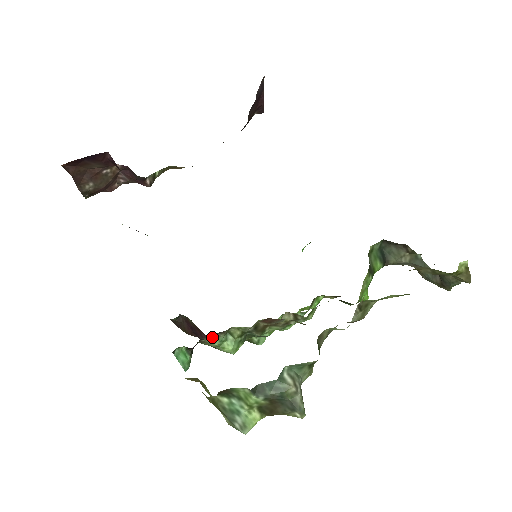
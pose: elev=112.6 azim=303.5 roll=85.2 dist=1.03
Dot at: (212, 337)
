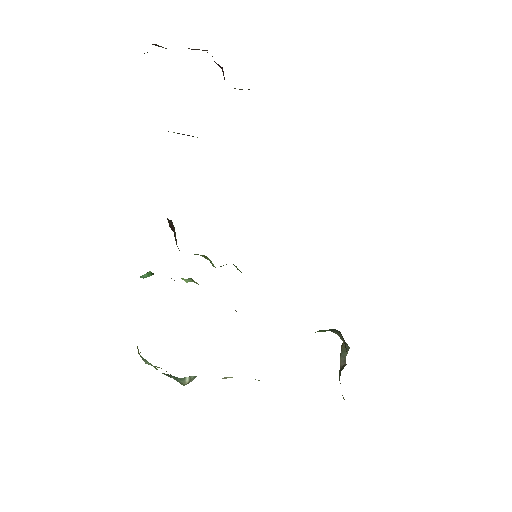
Dot at: occluded
